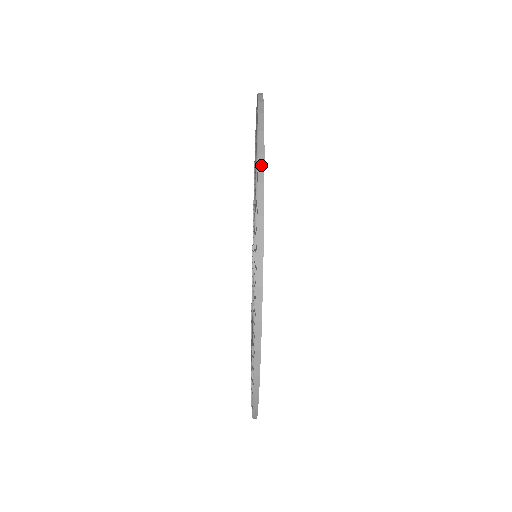
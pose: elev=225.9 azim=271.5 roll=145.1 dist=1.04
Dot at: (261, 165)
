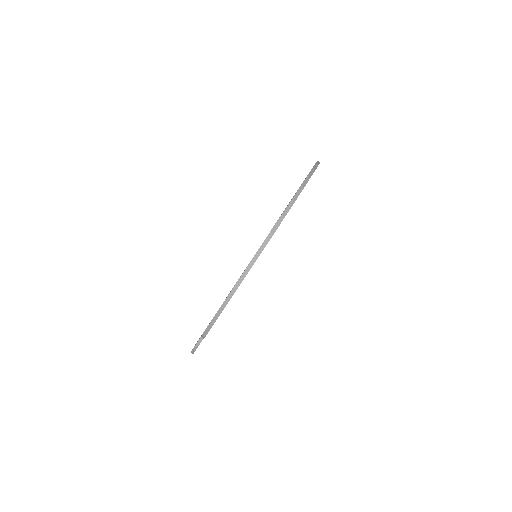
Dot at: (307, 180)
